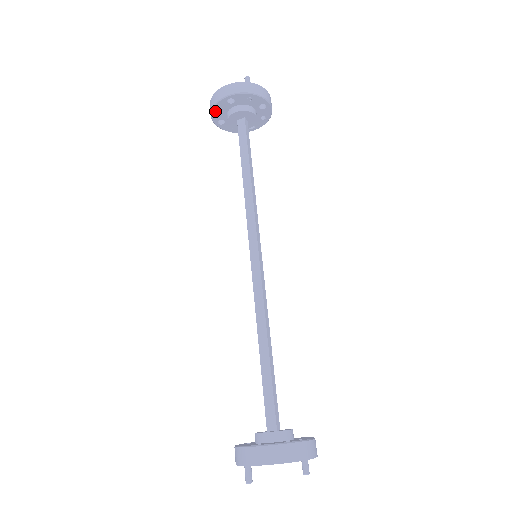
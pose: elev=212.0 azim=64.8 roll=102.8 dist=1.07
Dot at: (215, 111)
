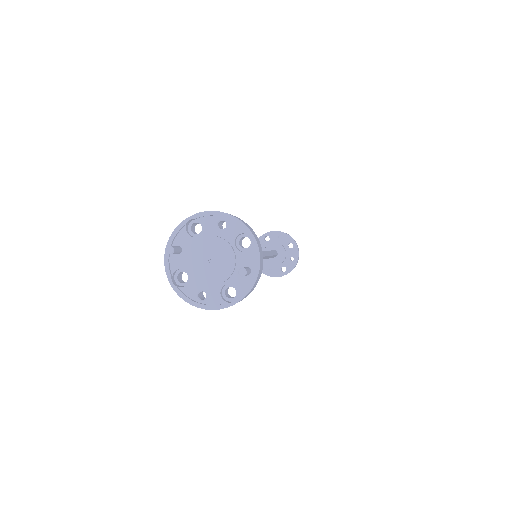
Dot at: occluded
